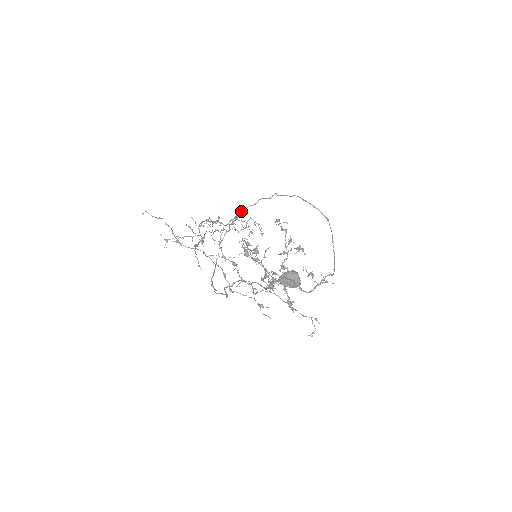
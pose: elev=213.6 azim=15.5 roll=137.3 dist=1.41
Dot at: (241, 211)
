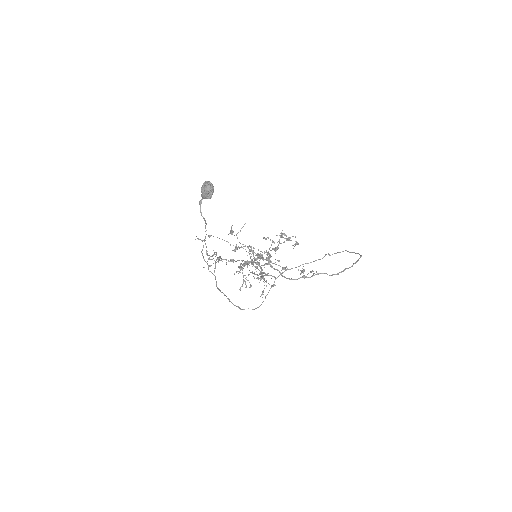
Dot at: occluded
